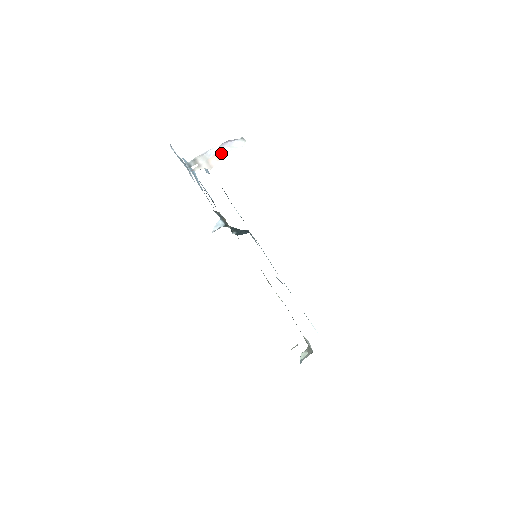
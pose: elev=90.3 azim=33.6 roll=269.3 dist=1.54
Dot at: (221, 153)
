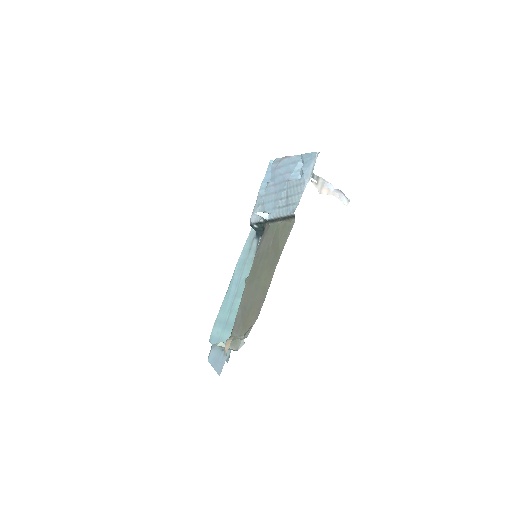
Dot at: (333, 193)
